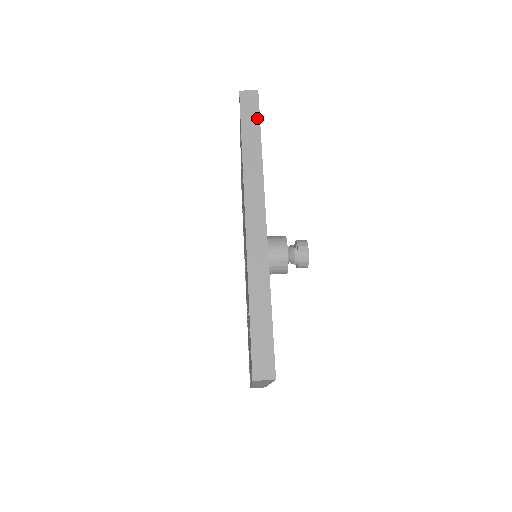
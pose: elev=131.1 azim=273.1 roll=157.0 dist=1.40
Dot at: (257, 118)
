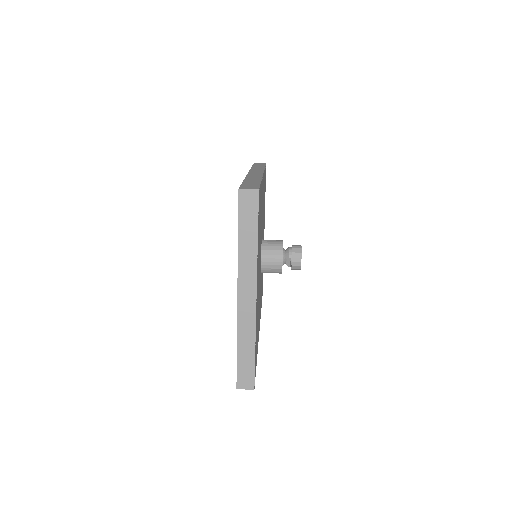
Dot at: (264, 165)
